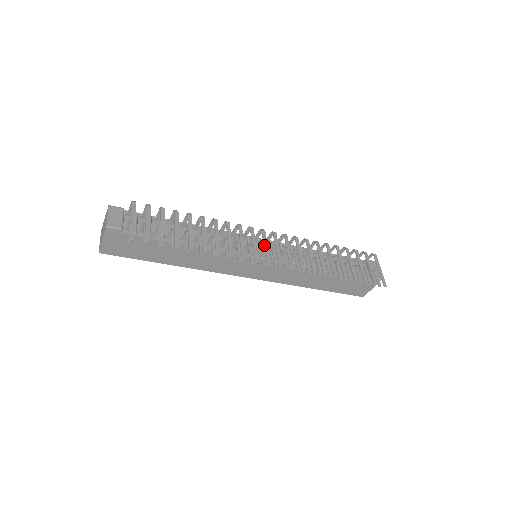
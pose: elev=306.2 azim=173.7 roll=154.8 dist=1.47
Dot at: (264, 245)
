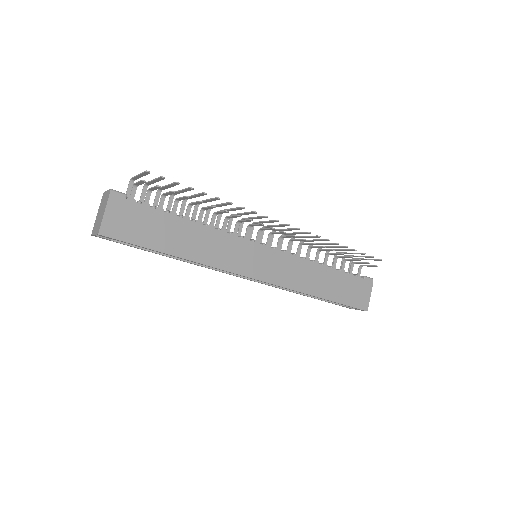
Dot at: (263, 221)
